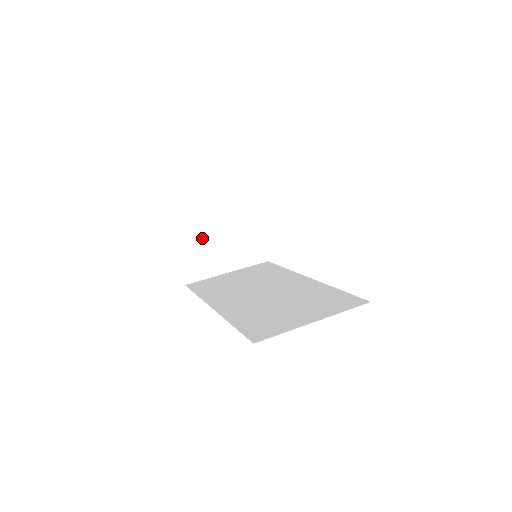
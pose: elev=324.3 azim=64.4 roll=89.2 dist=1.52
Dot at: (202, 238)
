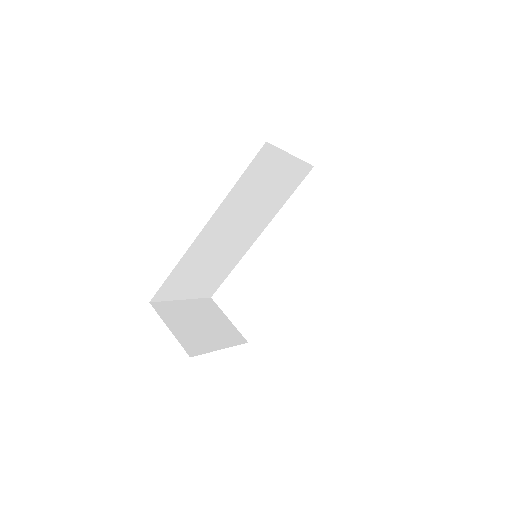
Dot at: (183, 318)
